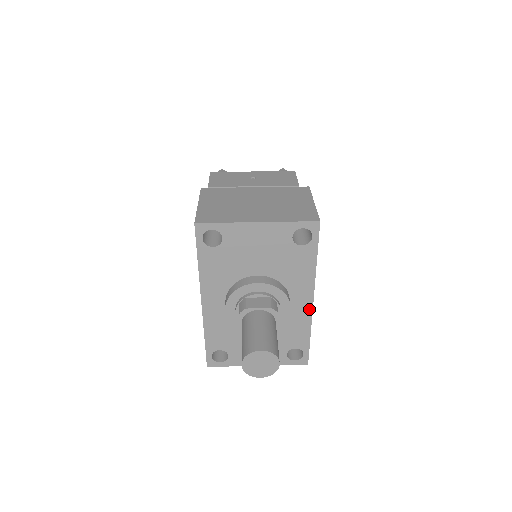
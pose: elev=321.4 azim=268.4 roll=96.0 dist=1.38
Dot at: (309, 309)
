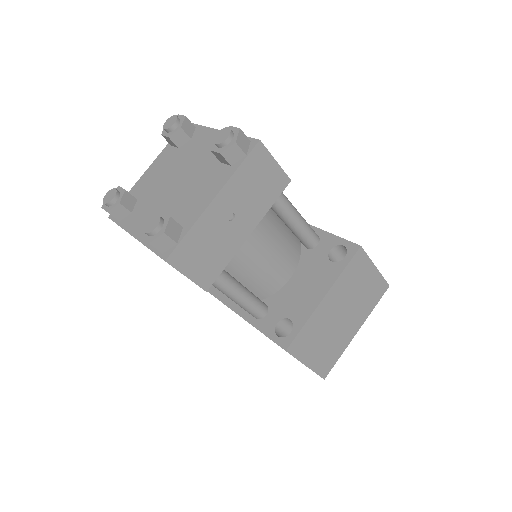
Dot at: occluded
